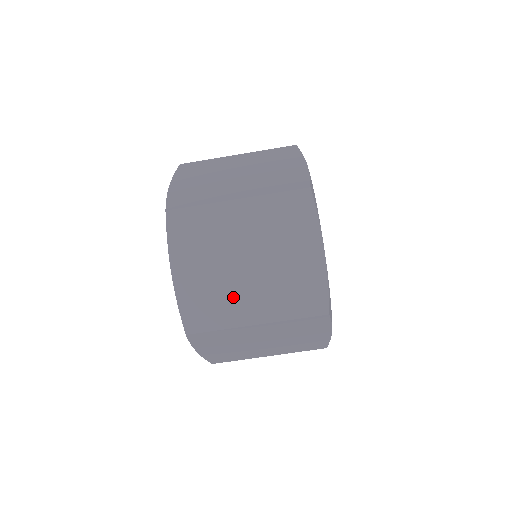
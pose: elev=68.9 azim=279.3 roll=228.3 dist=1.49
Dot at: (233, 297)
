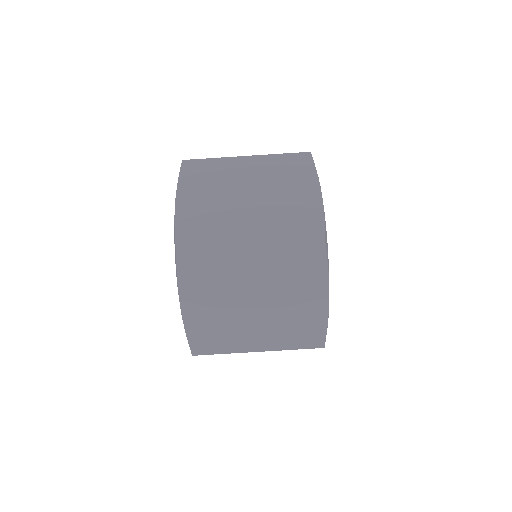
Dot at: (230, 224)
